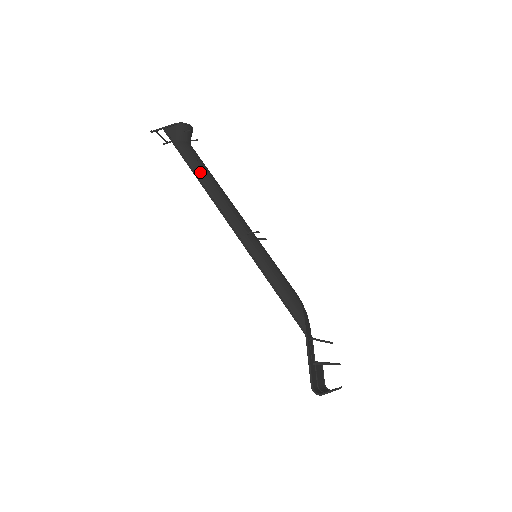
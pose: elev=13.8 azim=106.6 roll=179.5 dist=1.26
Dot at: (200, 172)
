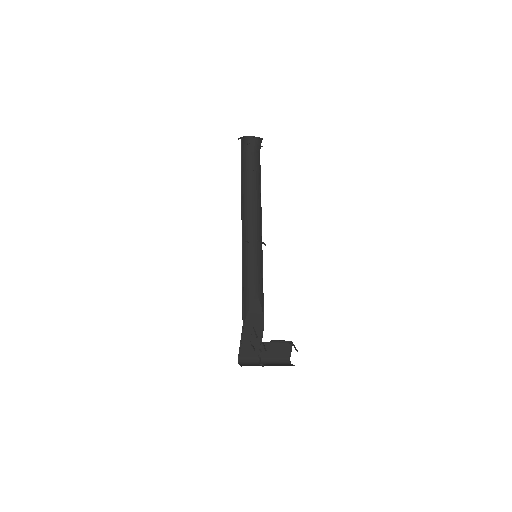
Dot at: (244, 182)
